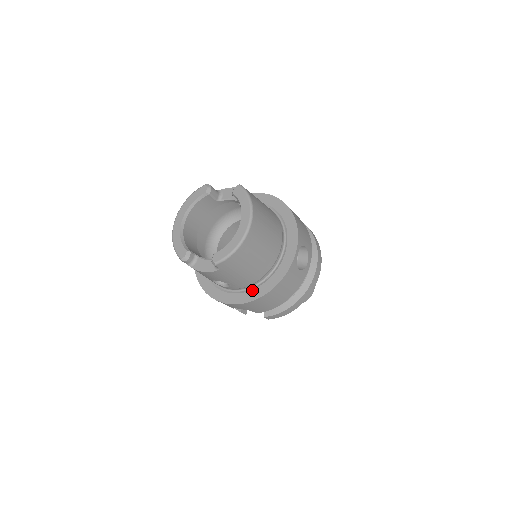
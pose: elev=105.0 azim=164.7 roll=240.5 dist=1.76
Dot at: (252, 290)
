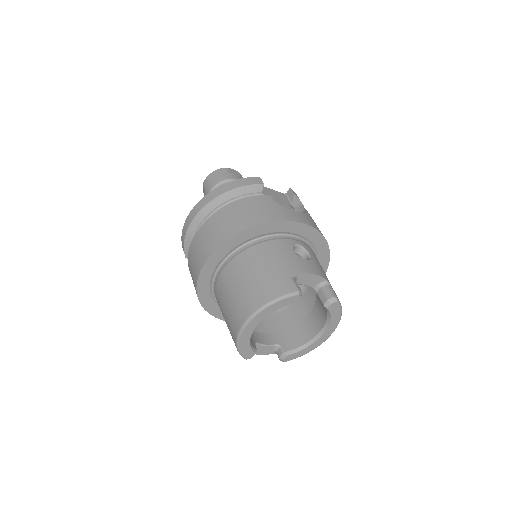
Dot at: occluded
